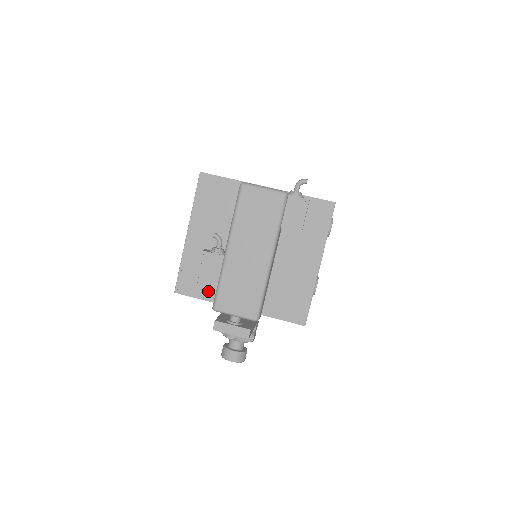
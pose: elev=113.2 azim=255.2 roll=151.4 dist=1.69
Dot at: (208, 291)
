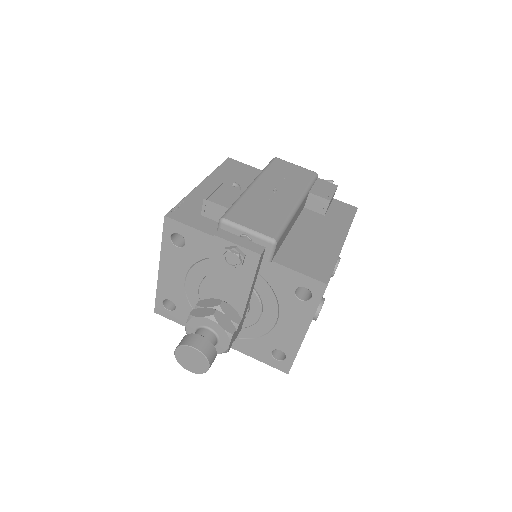
Dot at: (209, 225)
